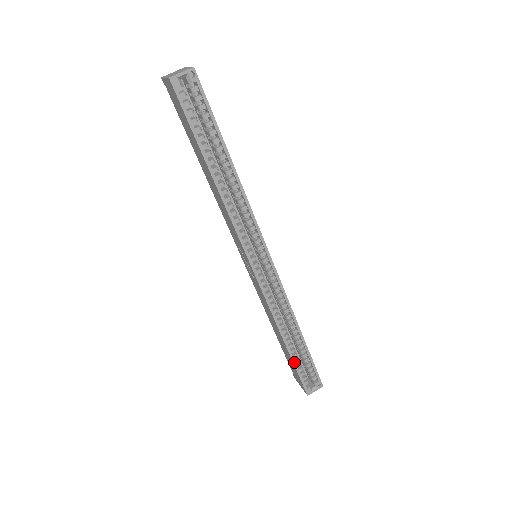
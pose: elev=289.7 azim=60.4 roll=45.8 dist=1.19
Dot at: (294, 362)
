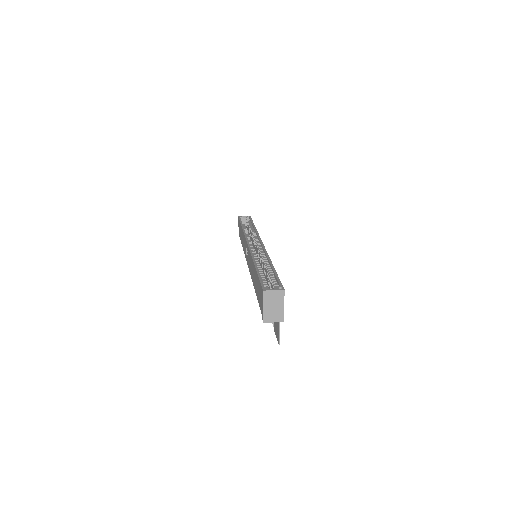
Dot at: (258, 273)
